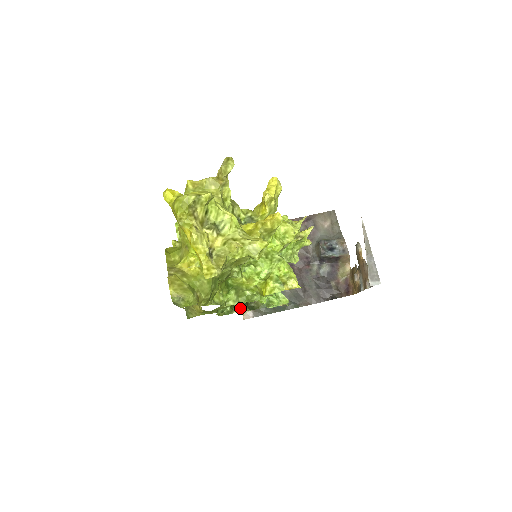
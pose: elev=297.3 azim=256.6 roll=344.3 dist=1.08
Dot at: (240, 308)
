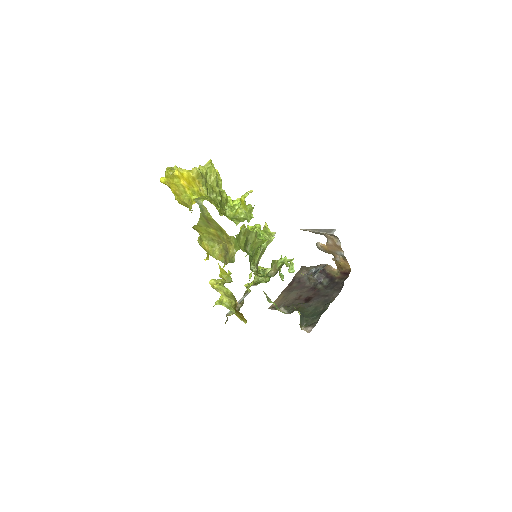
Dot at: occluded
